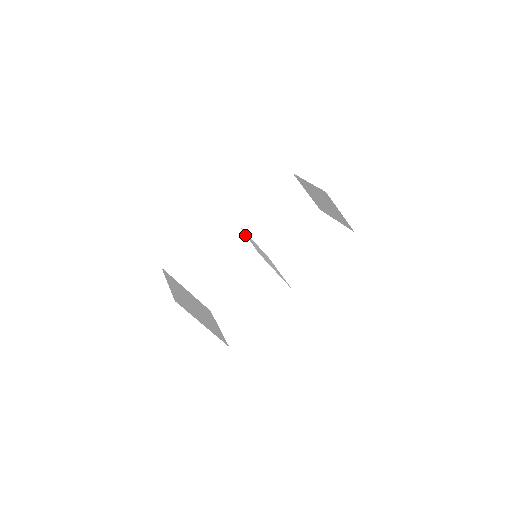
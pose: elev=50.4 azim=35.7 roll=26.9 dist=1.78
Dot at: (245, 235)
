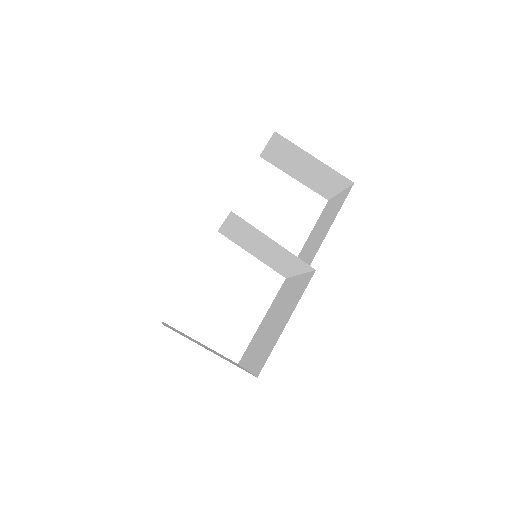
Dot at: occluded
